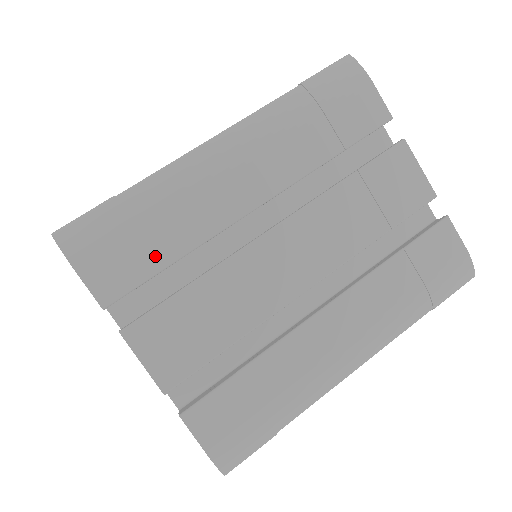
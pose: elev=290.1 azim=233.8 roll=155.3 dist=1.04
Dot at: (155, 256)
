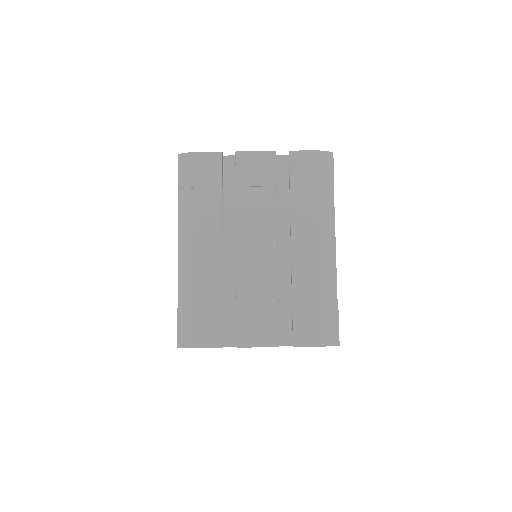
Dot at: (214, 310)
